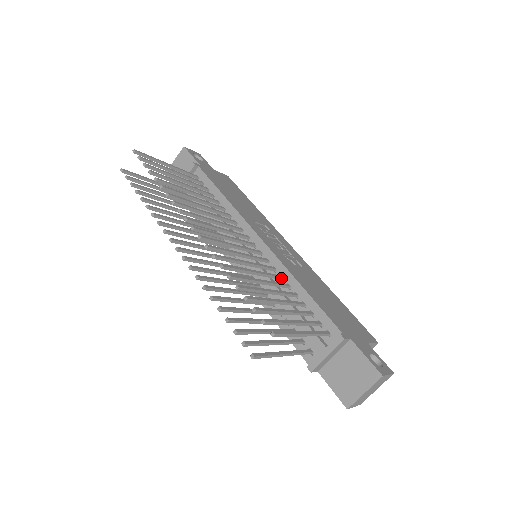
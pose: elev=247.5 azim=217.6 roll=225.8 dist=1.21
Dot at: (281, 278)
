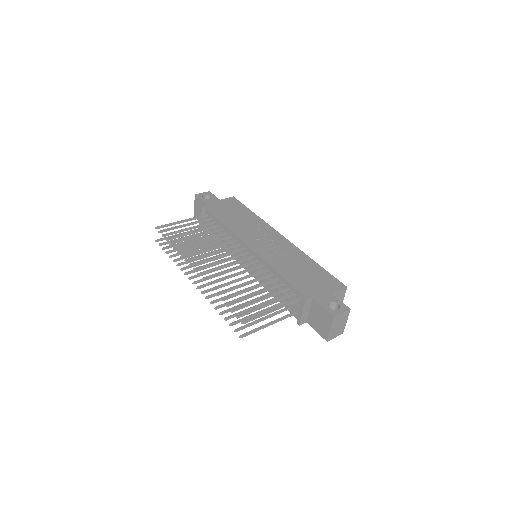
Dot at: (267, 270)
